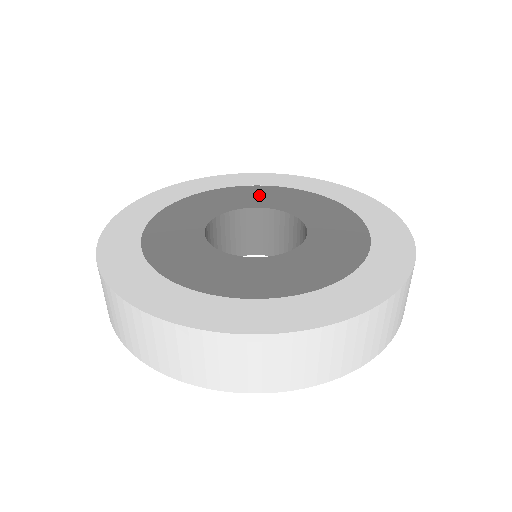
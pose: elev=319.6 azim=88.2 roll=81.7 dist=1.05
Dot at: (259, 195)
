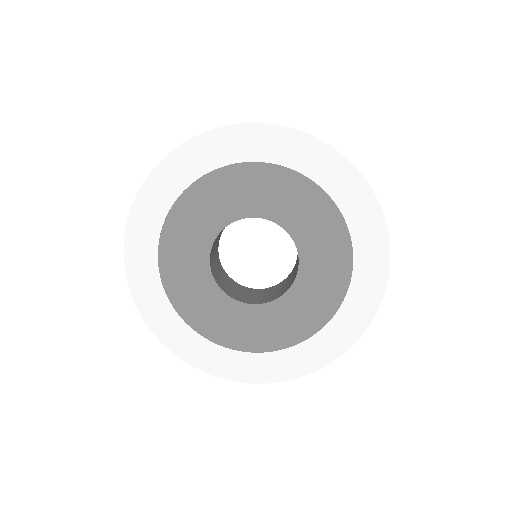
Dot at: (271, 191)
